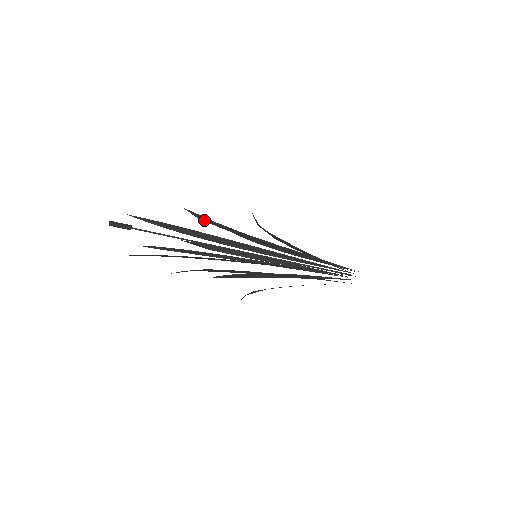
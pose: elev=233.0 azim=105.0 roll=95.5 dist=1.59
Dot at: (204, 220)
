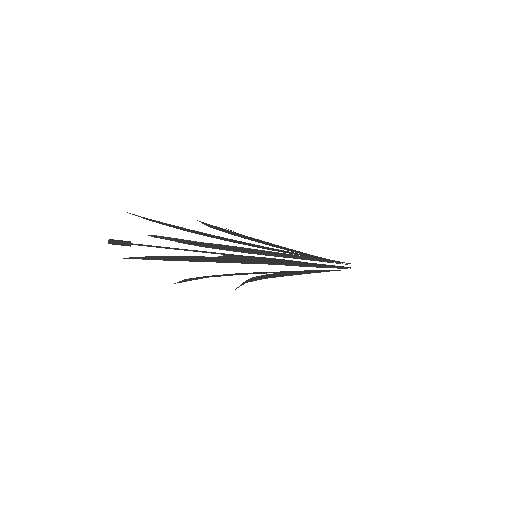
Dot at: (201, 246)
